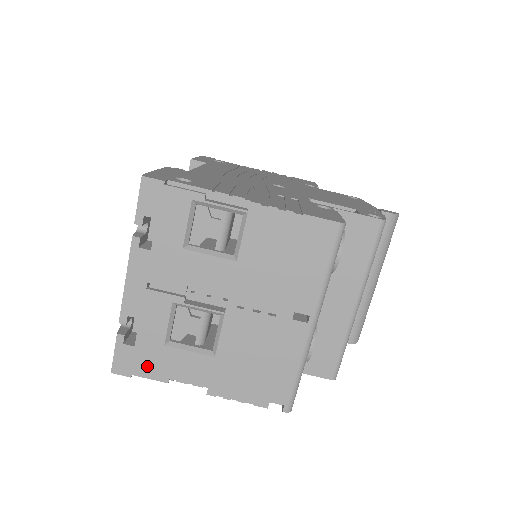
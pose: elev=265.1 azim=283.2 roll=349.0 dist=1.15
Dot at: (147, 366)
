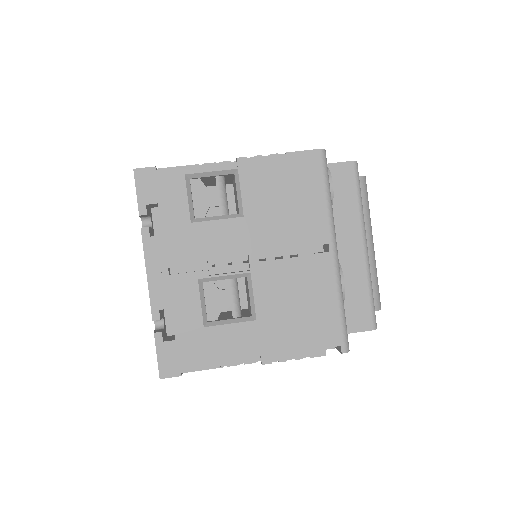
Dot at: (194, 357)
